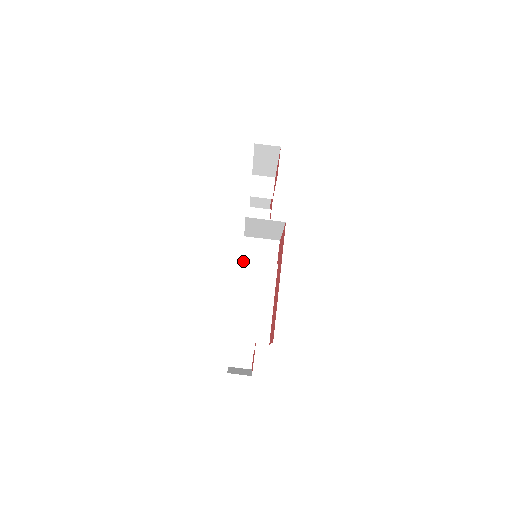
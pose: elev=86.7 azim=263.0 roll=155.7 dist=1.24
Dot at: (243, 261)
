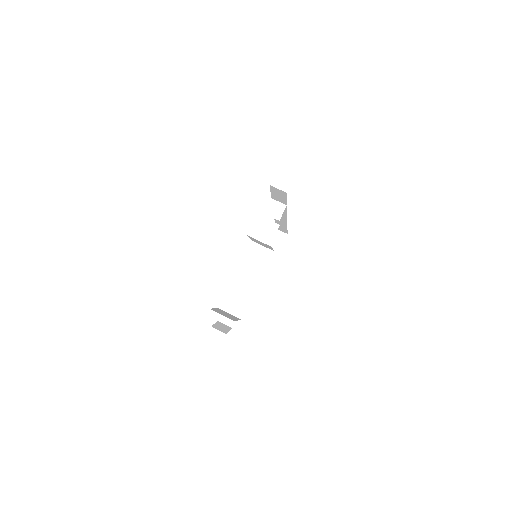
Dot at: (243, 258)
